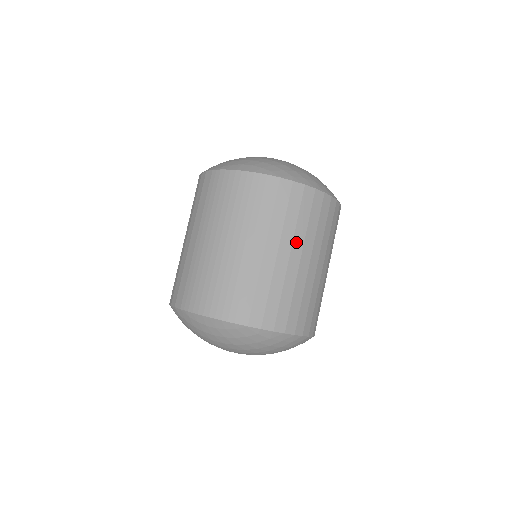
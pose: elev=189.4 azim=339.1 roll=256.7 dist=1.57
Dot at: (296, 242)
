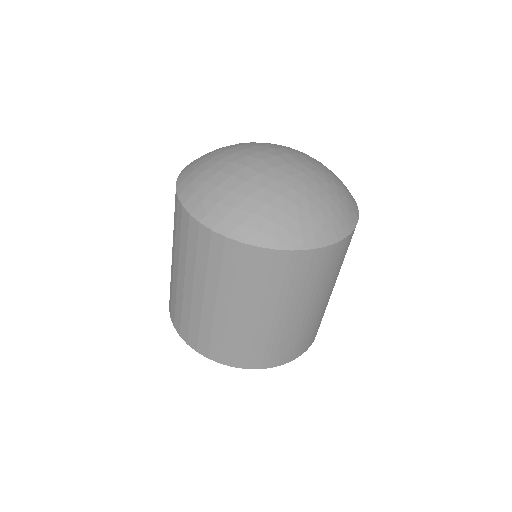
Dot at: occluded
